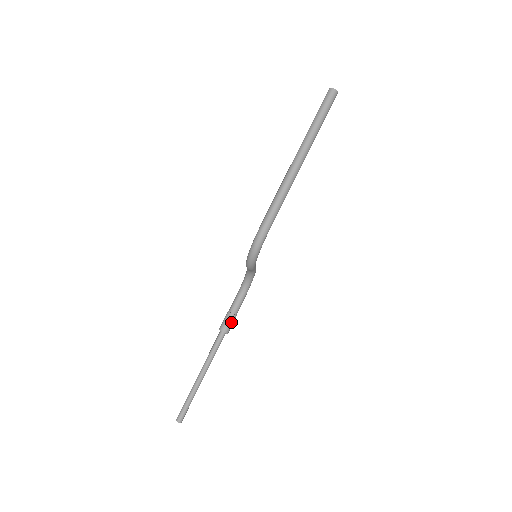
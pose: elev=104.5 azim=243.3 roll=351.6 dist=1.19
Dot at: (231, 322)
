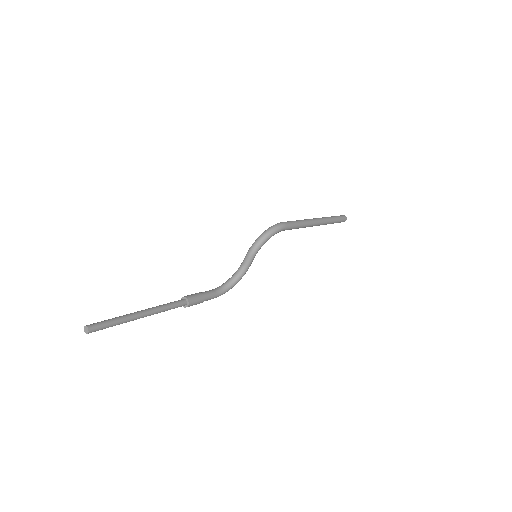
Dot at: (198, 298)
